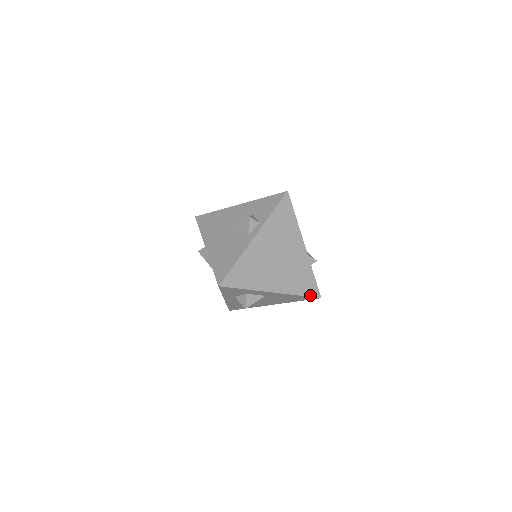
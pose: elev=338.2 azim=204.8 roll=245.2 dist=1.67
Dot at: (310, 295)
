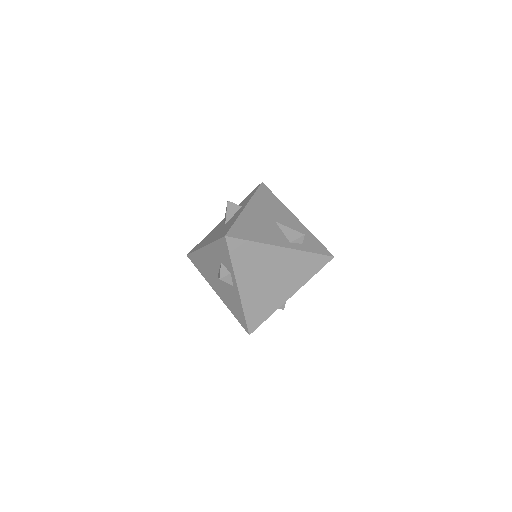
Dot at: (323, 266)
